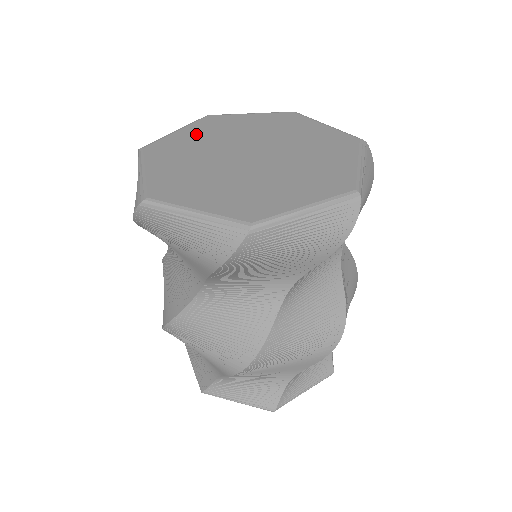
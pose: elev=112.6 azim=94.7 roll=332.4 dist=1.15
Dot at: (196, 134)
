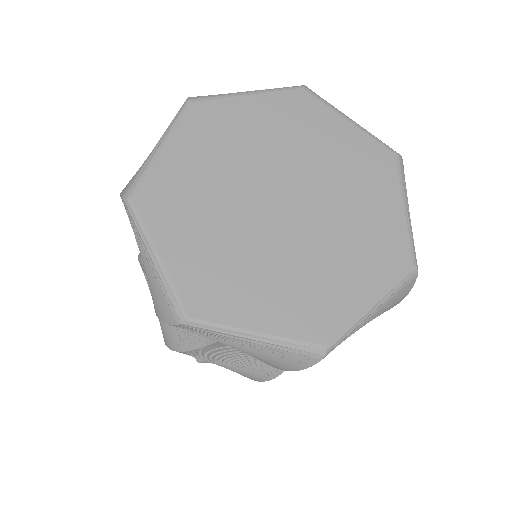
Dot at: (193, 156)
